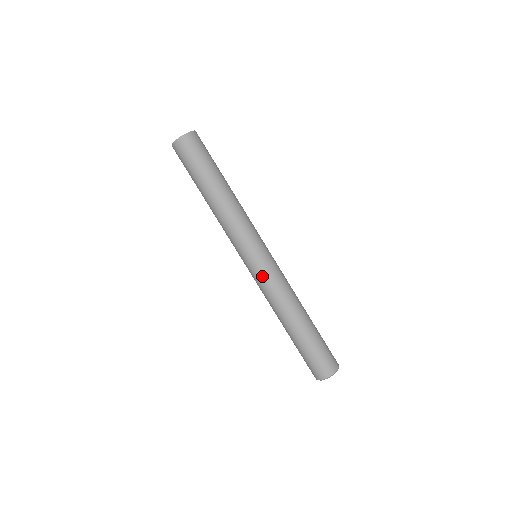
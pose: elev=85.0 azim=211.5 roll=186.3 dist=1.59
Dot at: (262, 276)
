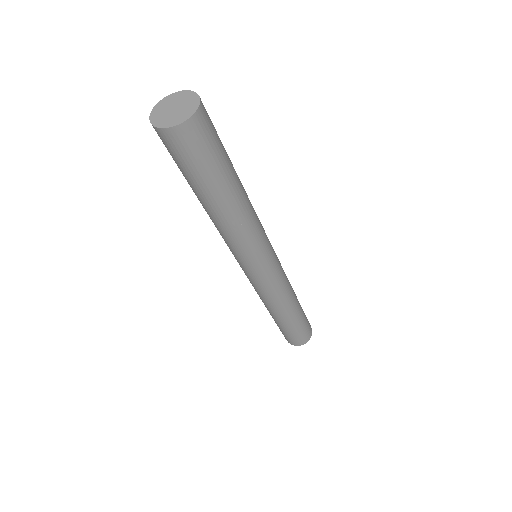
Dot at: (274, 279)
